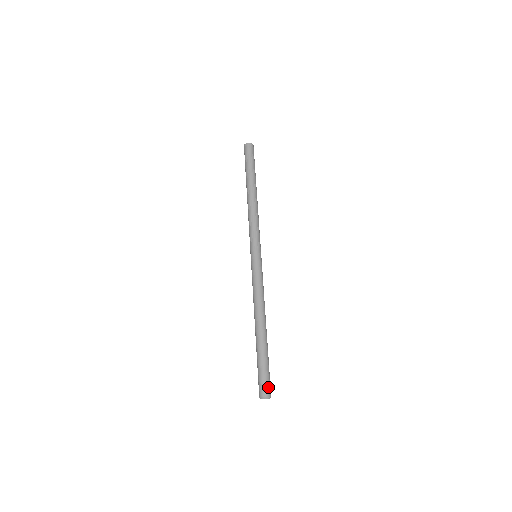
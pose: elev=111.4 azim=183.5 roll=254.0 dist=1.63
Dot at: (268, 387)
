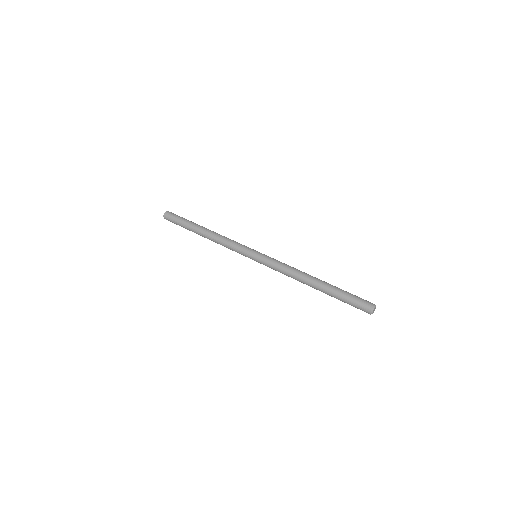
Dot at: (367, 301)
